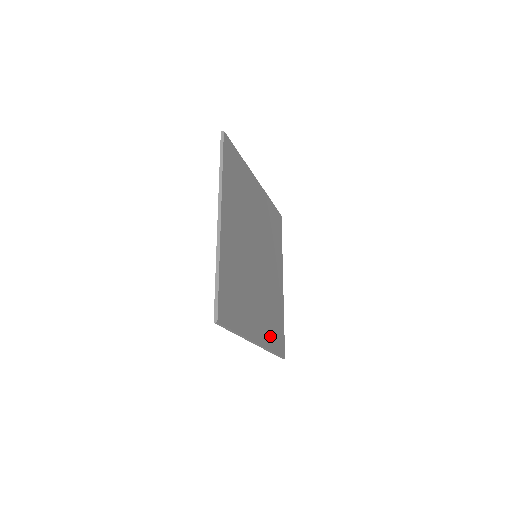
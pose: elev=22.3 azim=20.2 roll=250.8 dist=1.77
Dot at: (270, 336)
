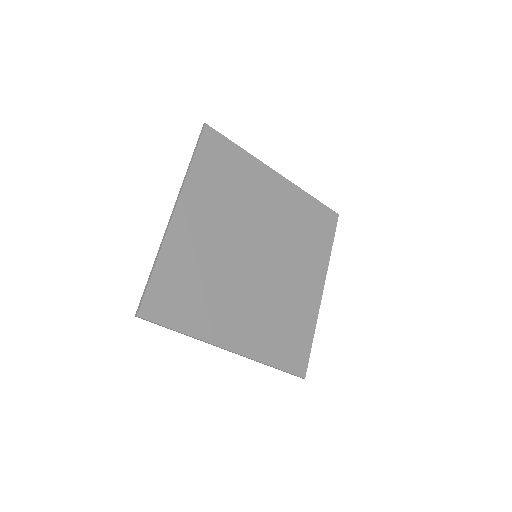
Dot at: (269, 347)
